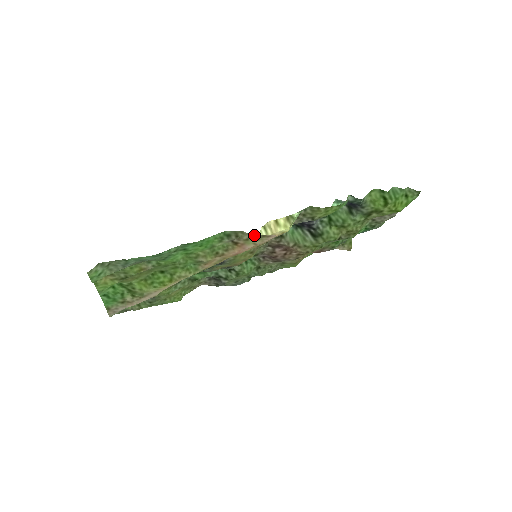
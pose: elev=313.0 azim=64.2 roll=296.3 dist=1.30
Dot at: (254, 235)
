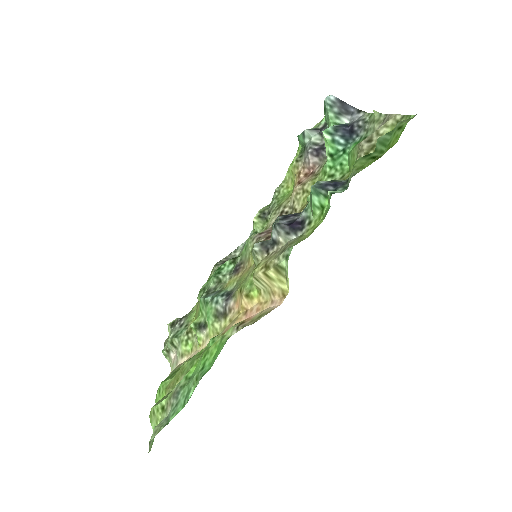
Dot at: (257, 320)
